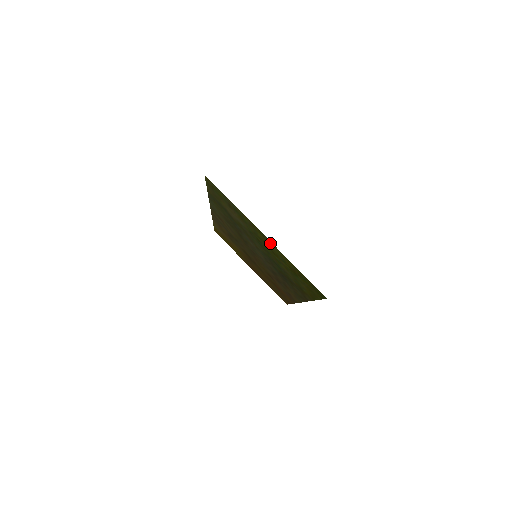
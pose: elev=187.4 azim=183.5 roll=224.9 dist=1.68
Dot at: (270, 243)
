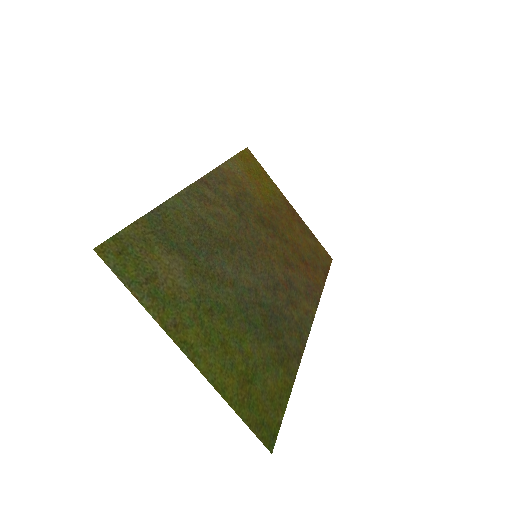
Dot at: (200, 358)
